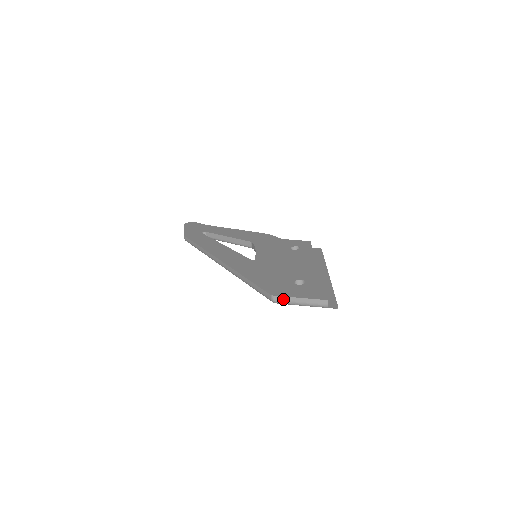
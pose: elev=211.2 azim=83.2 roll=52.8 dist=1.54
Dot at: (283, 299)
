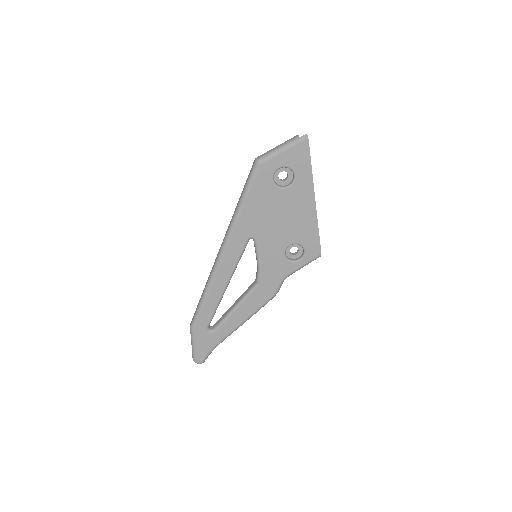
Dot at: (264, 154)
